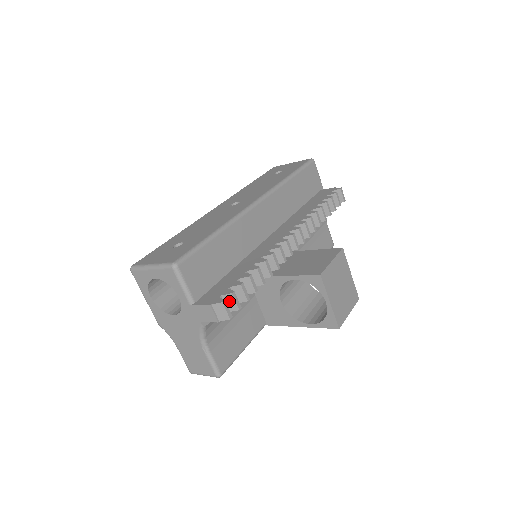
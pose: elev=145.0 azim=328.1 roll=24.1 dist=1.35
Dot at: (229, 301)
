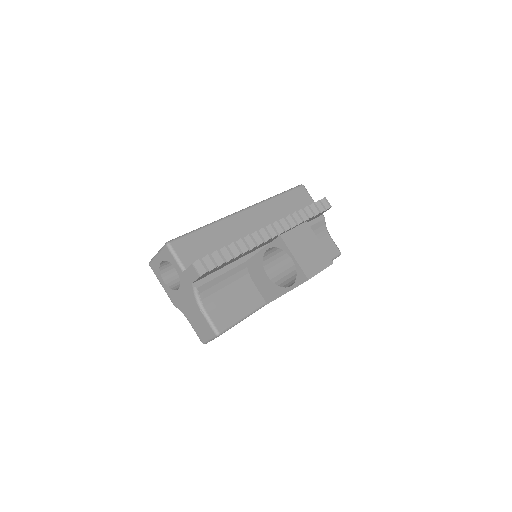
Dot at: (208, 262)
